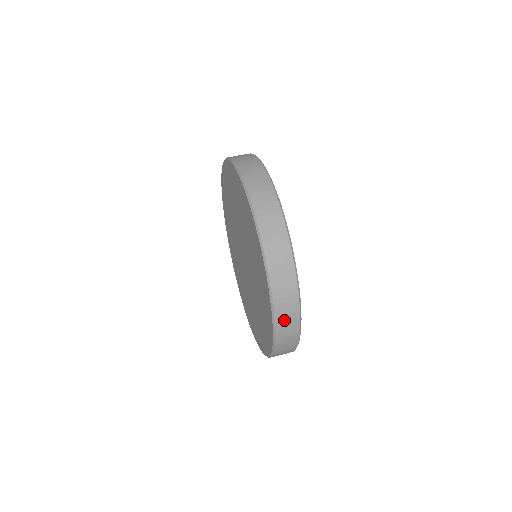
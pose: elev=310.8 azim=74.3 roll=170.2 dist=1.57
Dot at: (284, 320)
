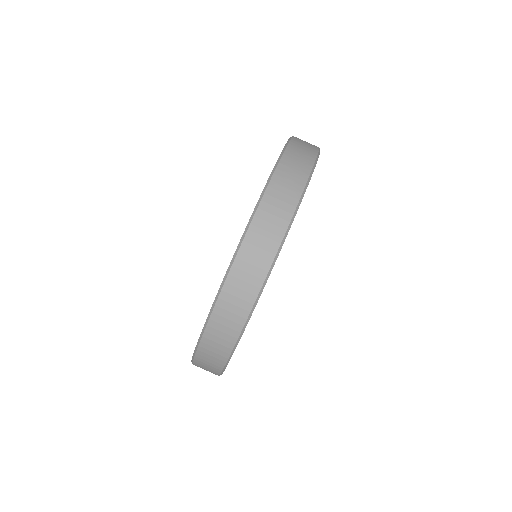
Dot at: occluded
